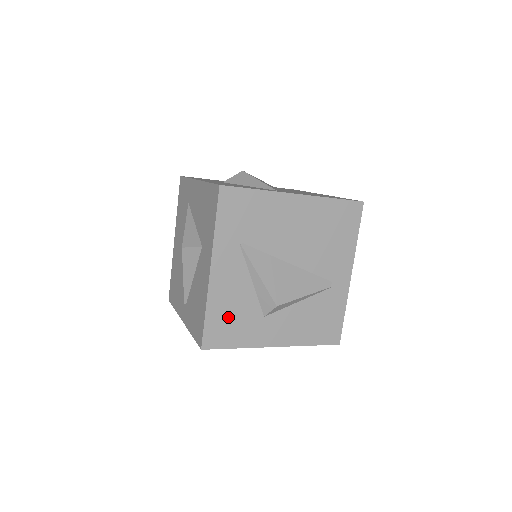
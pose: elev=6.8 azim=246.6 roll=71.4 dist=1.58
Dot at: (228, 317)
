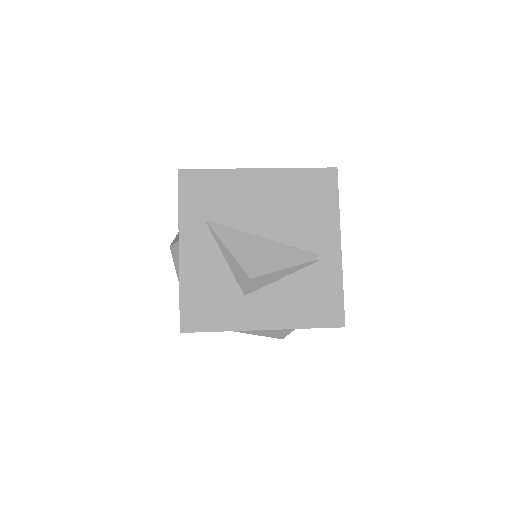
Dot at: (204, 297)
